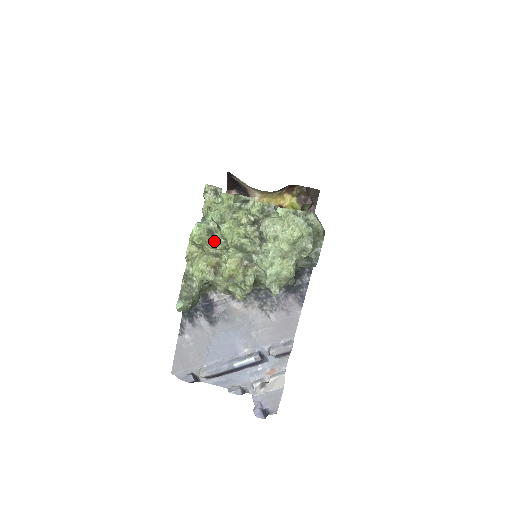
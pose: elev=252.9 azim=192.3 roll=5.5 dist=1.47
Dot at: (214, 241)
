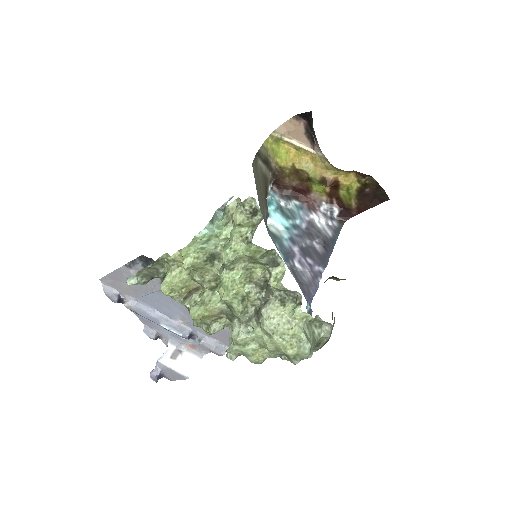
Dot at: (208, 269)
